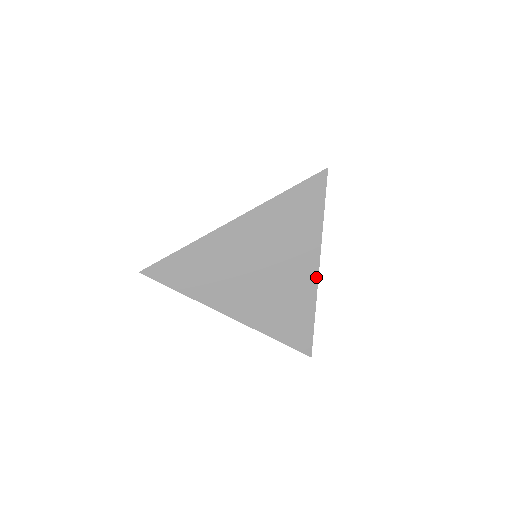
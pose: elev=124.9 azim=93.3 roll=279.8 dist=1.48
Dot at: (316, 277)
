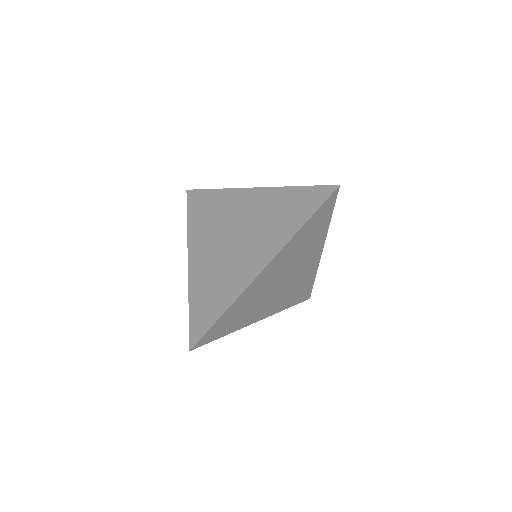
Dot at: (320, 257)
